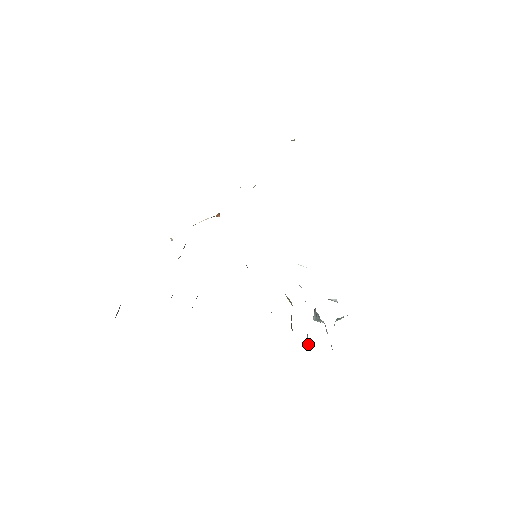
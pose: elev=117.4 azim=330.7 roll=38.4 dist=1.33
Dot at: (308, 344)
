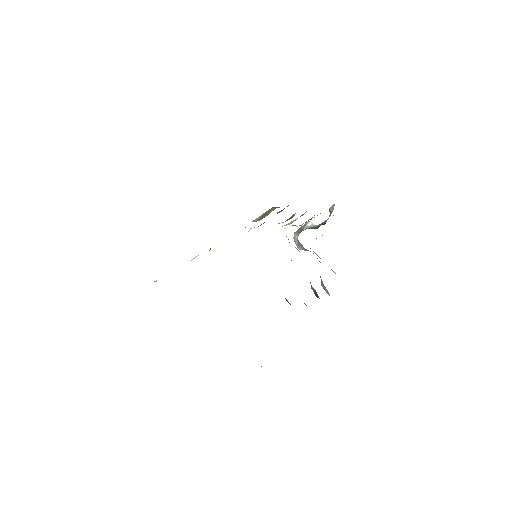
Dot at: (327, 293)
